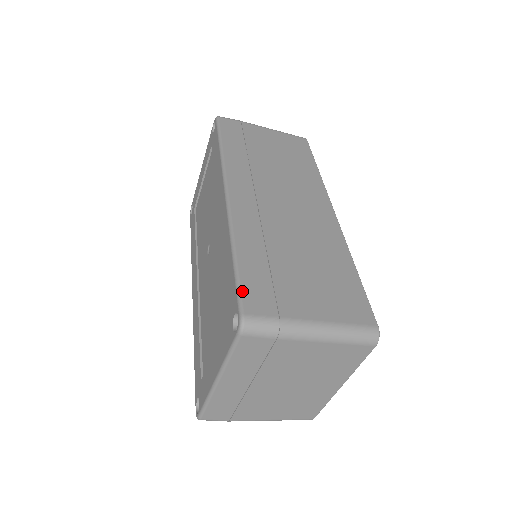
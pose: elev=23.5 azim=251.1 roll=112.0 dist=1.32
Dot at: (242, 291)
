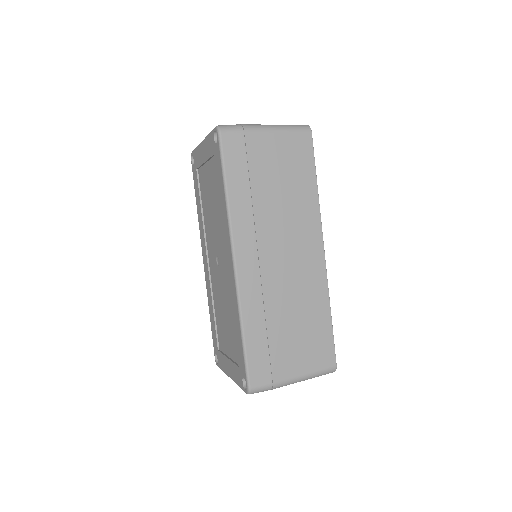
Dot at: (249, 369)
